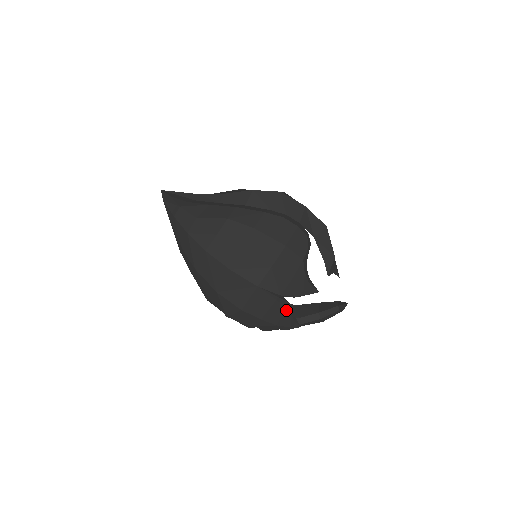
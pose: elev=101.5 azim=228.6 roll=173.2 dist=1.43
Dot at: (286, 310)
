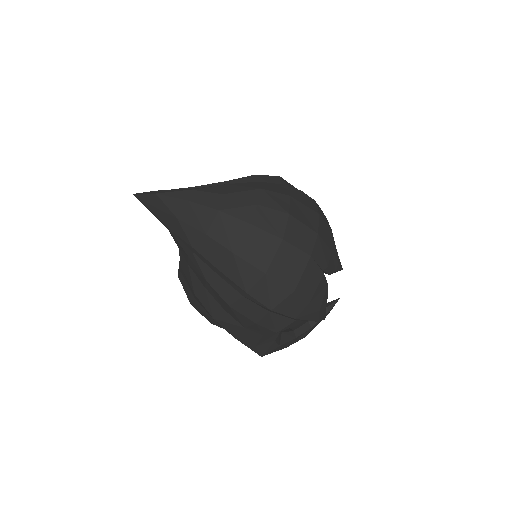
Dot at: (327, 289)
